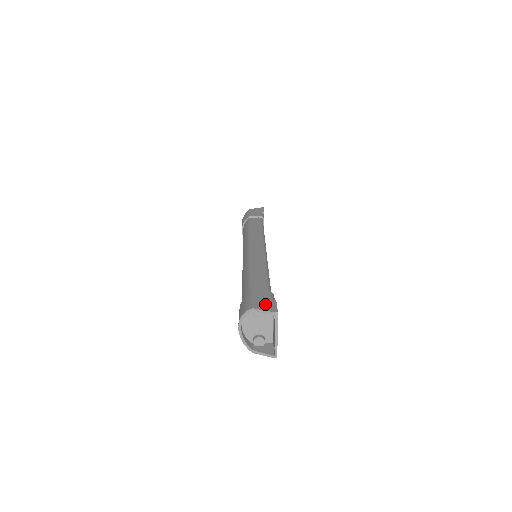
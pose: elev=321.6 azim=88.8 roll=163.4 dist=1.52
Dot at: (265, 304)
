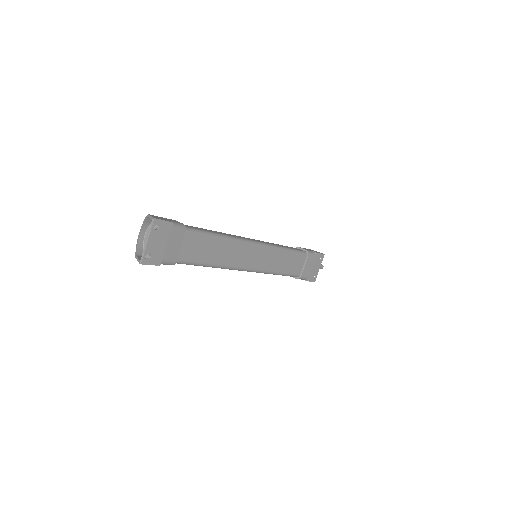
Dot at: (160, 218)
